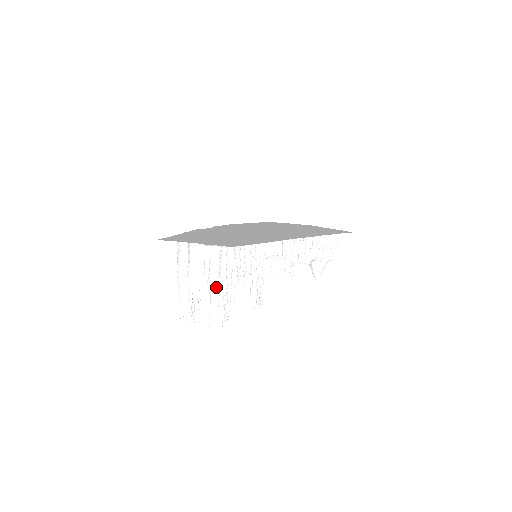
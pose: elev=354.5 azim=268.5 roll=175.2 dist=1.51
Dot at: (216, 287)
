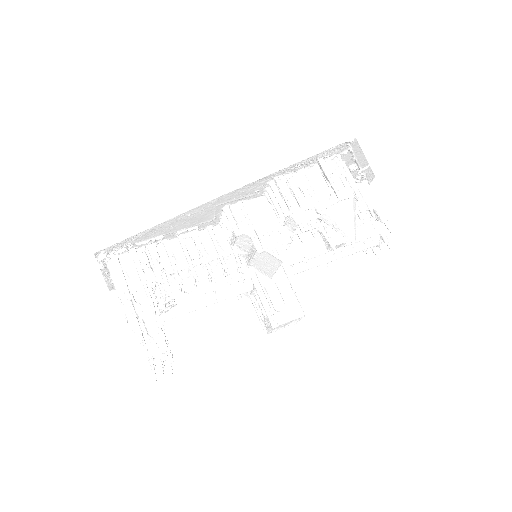
Dot at: (130, 313)
